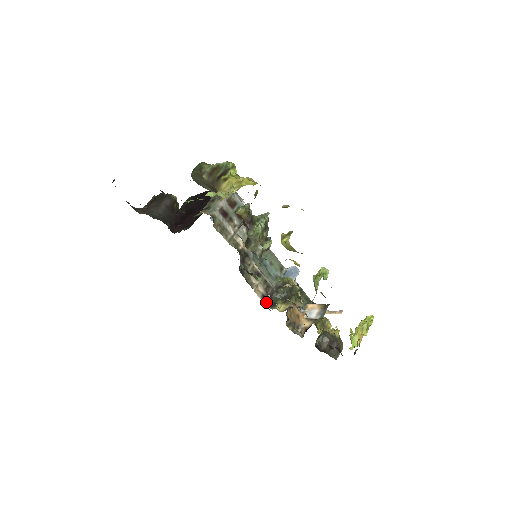
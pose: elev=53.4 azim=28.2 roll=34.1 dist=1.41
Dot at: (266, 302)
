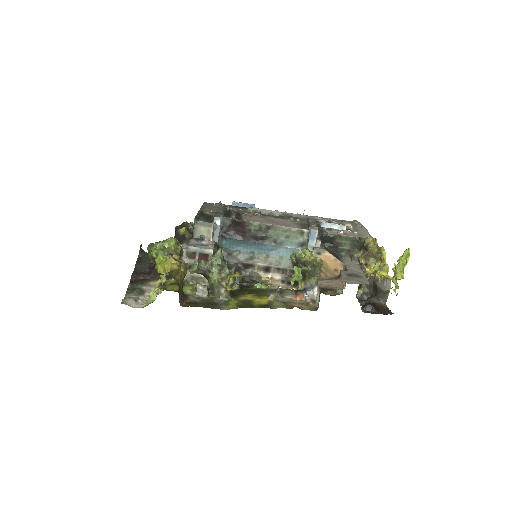
Dot at: (289, 284)
